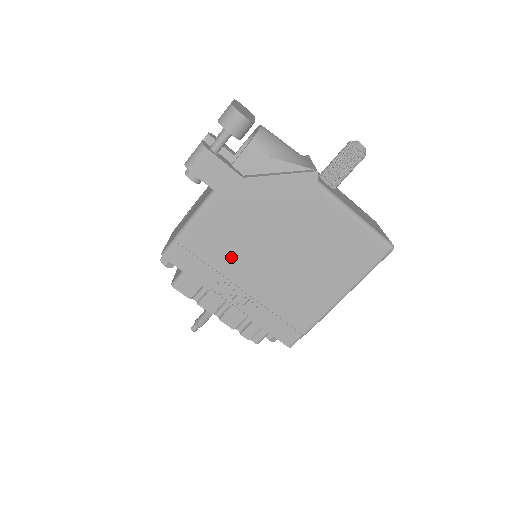
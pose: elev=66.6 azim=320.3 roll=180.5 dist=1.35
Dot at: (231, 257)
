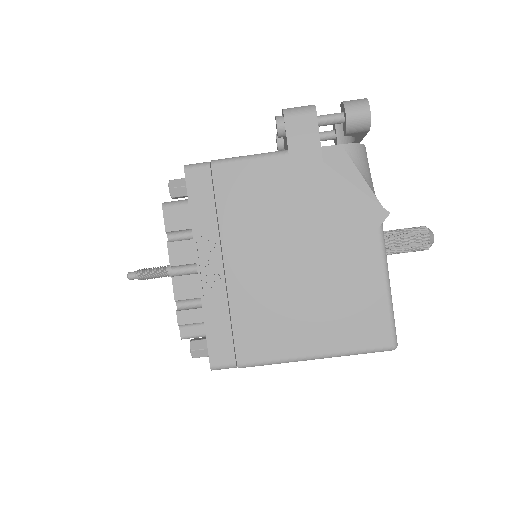
Dot at: (245, 223)
